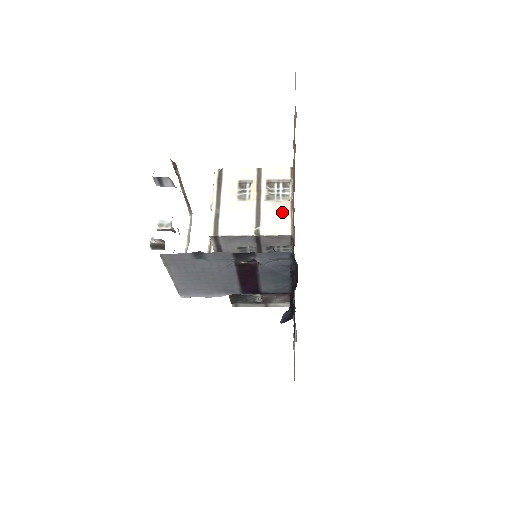
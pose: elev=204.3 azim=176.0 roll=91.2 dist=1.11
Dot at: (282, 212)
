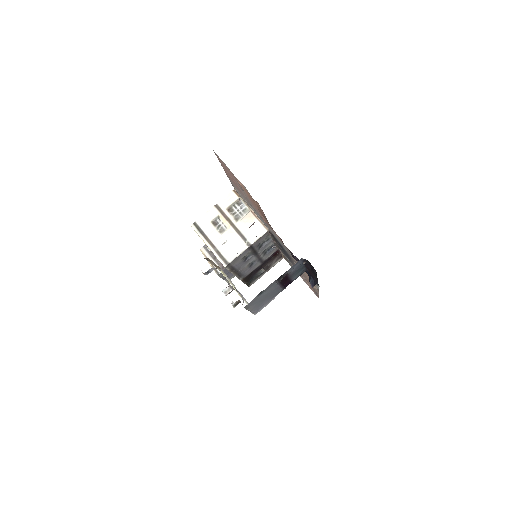
Dot at: (252, 222)
